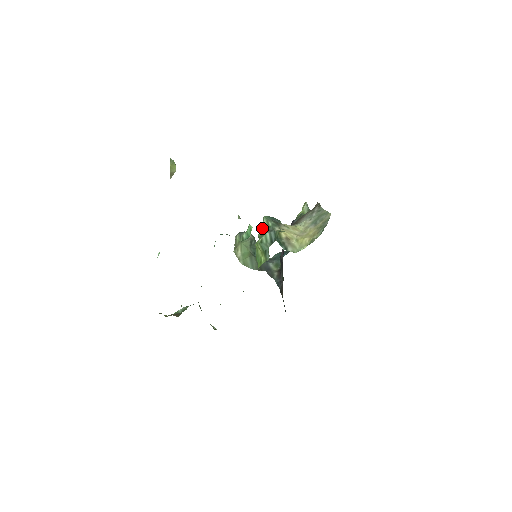
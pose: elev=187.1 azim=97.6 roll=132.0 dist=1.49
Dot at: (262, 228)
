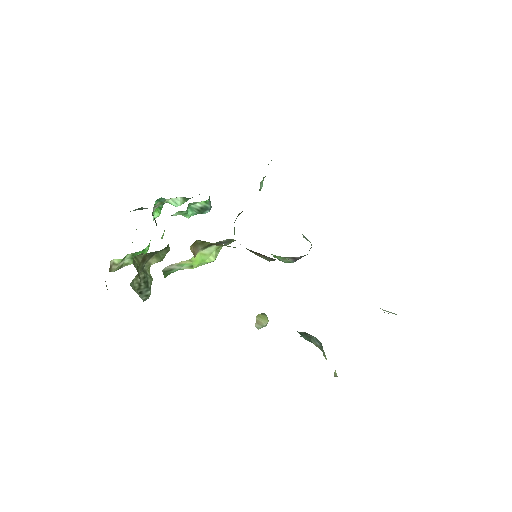
Dot at: occluded
